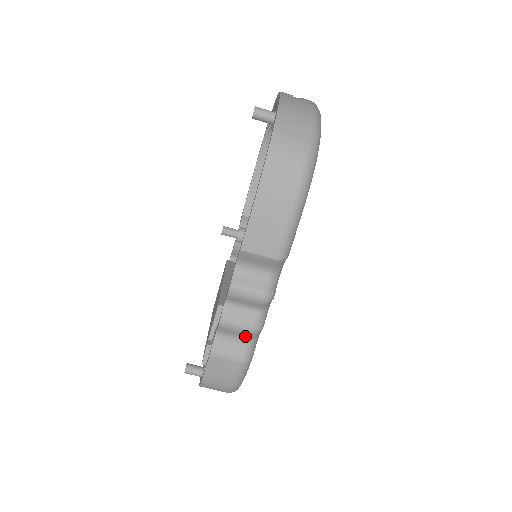
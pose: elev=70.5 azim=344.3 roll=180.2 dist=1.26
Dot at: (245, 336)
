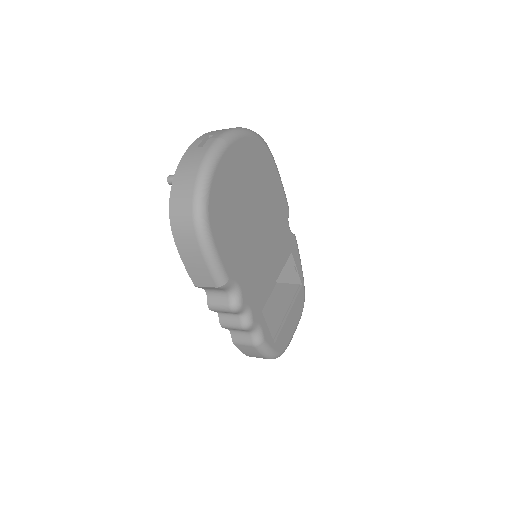
Dot at: (244, 330)
